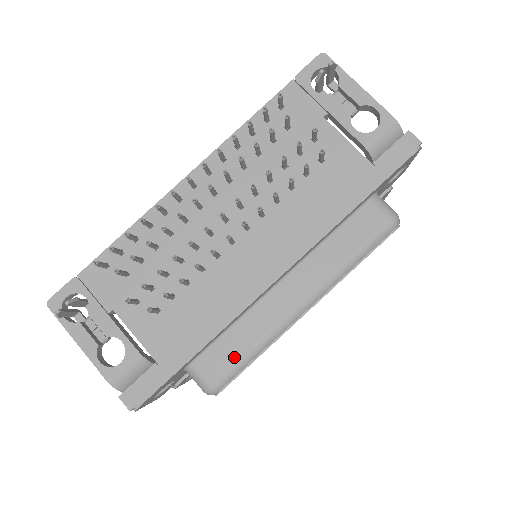
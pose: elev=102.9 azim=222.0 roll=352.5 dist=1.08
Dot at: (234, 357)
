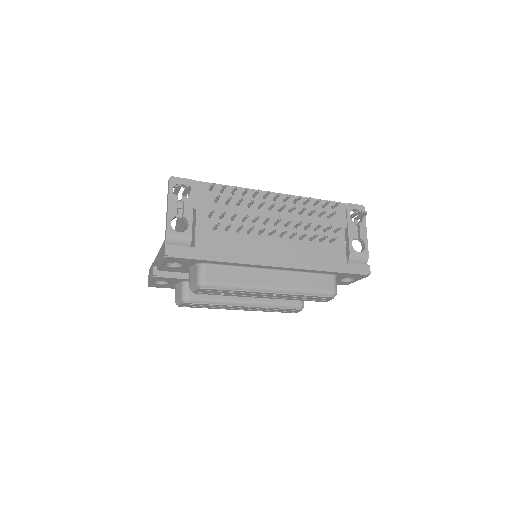
Dot at: (226, 280)
